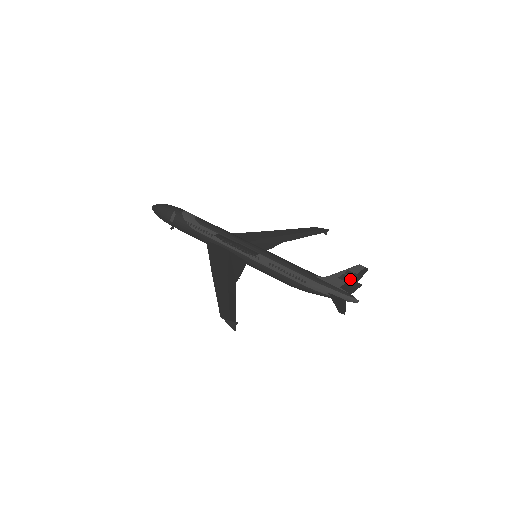
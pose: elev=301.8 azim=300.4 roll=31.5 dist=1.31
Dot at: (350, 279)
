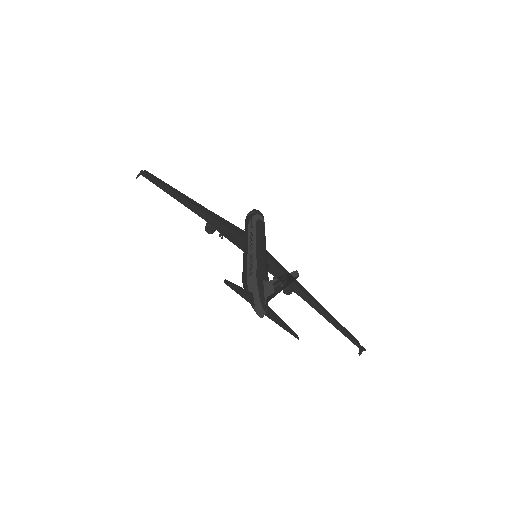
Dot at: (279, 286)
